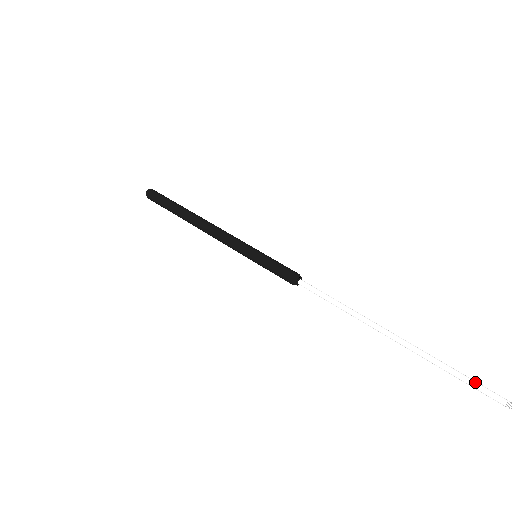
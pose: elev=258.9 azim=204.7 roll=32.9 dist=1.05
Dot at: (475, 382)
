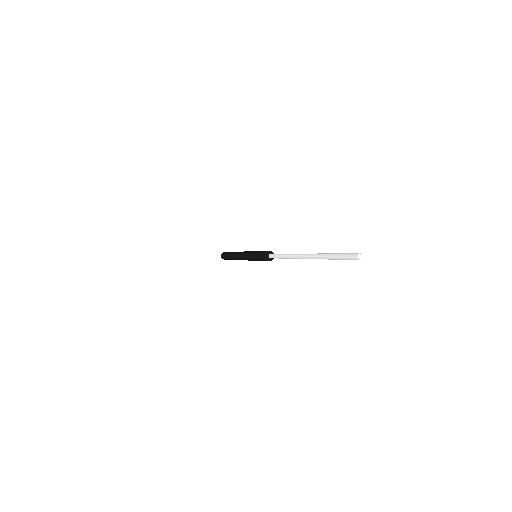
Dot at: (346, 254)
